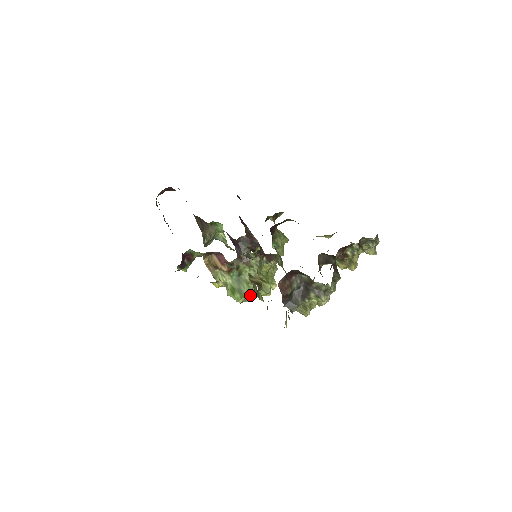
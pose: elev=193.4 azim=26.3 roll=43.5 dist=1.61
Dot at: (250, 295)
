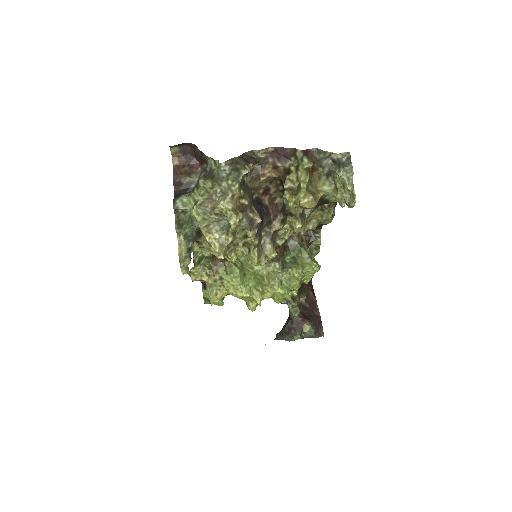
Dot at: (206, 267)
